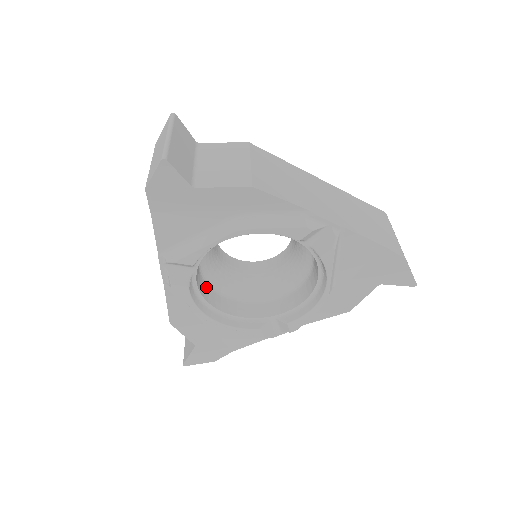
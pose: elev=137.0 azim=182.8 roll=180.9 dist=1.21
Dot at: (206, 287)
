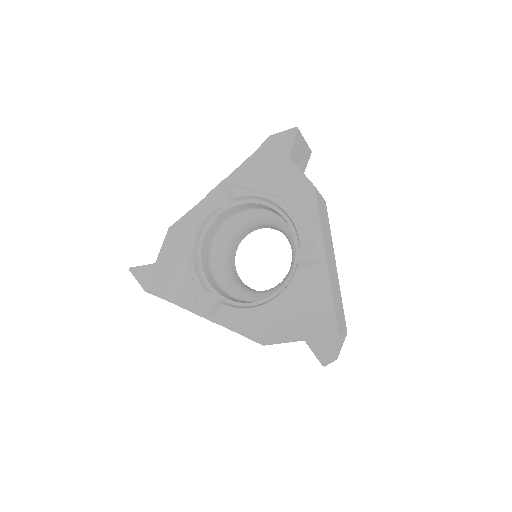
Dot at: (212, 236)
